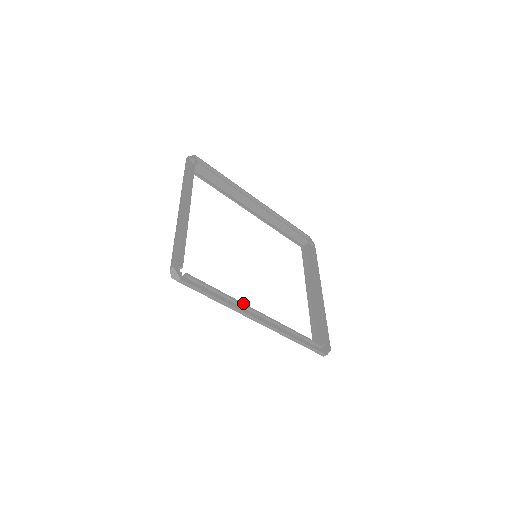
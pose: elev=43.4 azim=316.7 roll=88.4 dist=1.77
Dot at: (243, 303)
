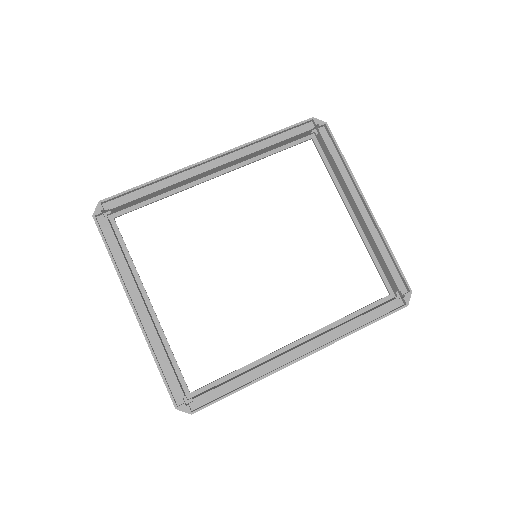
Dot at: (271, 360)
